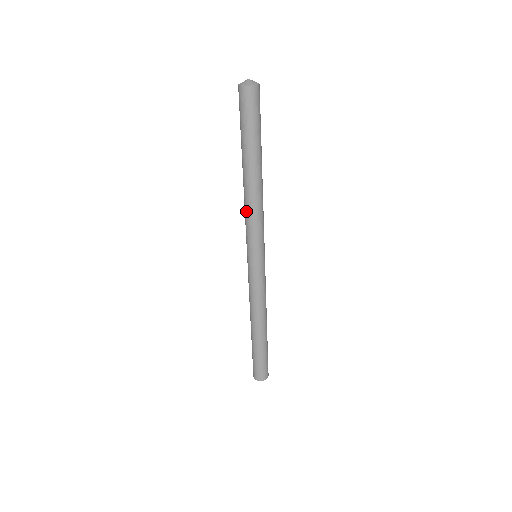
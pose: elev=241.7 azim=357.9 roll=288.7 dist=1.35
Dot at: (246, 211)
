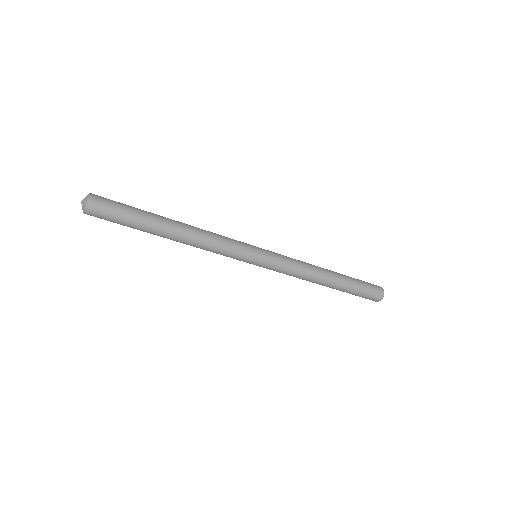
Dot at: (206, 250)
